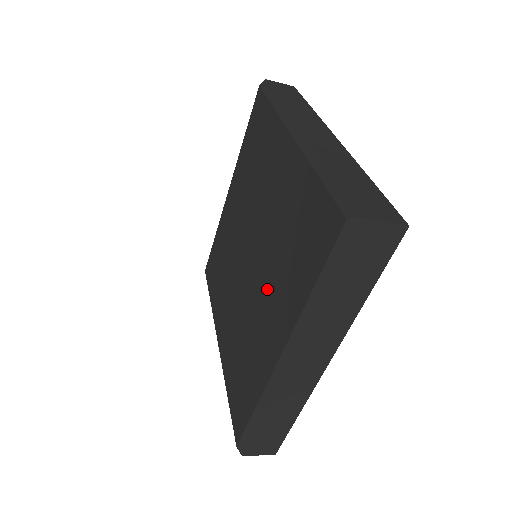
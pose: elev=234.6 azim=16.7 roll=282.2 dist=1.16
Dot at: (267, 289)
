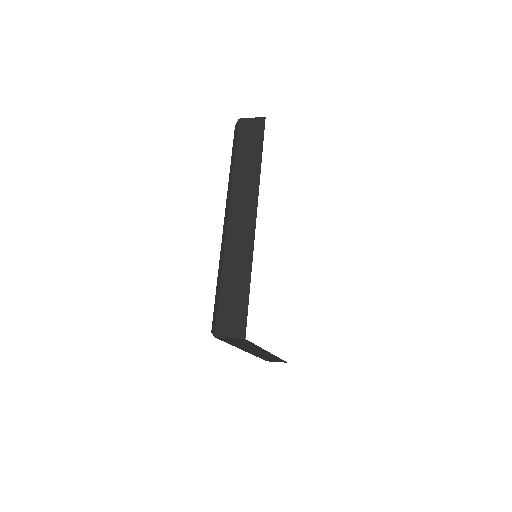
Dot at: occluded
